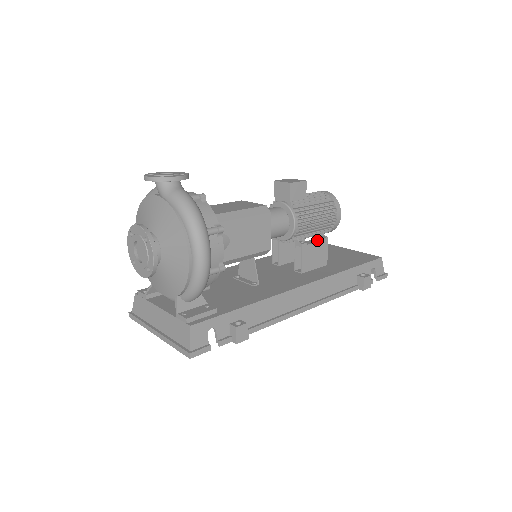
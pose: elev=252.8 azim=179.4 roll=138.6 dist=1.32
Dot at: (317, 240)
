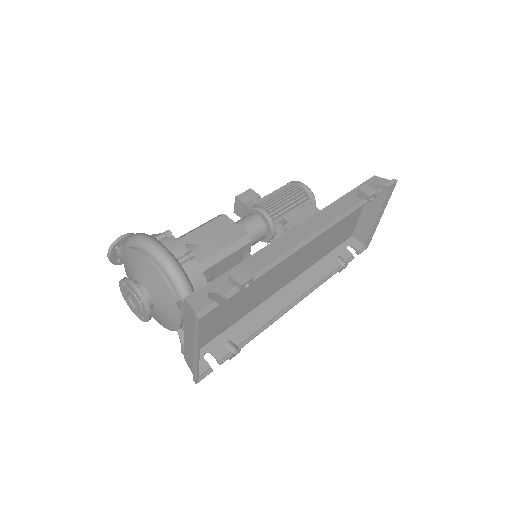
Dot at: occluded
